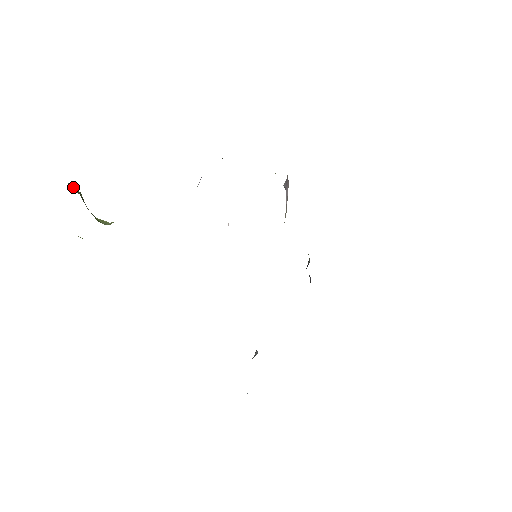
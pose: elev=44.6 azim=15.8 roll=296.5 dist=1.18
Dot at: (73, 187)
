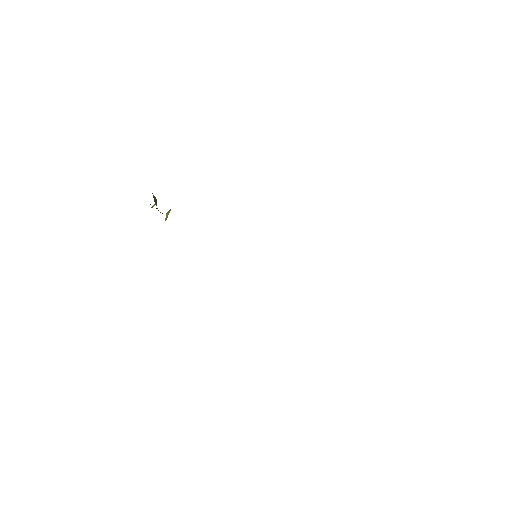
Dot at: occluded
